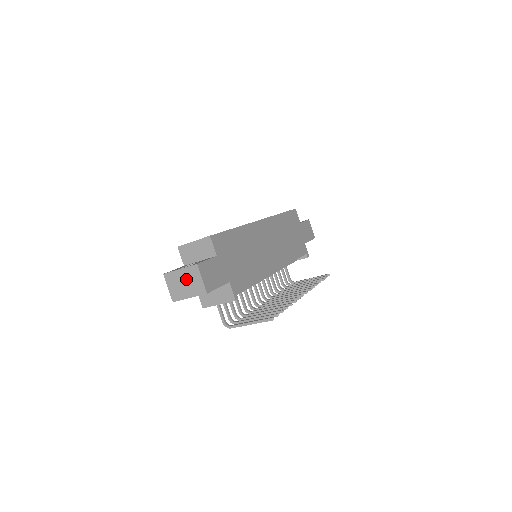
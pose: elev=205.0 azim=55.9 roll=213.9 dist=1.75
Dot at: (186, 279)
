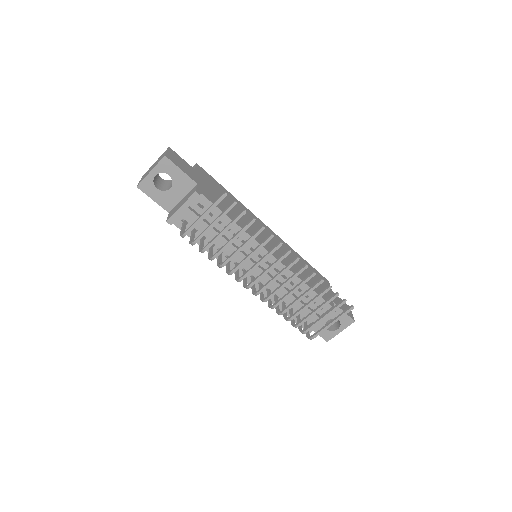
Dot at: occluded
